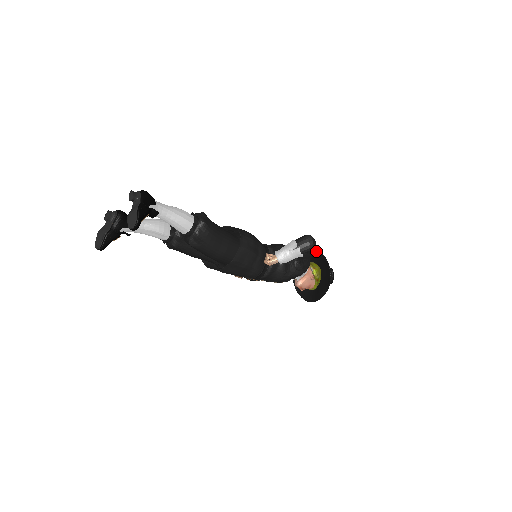
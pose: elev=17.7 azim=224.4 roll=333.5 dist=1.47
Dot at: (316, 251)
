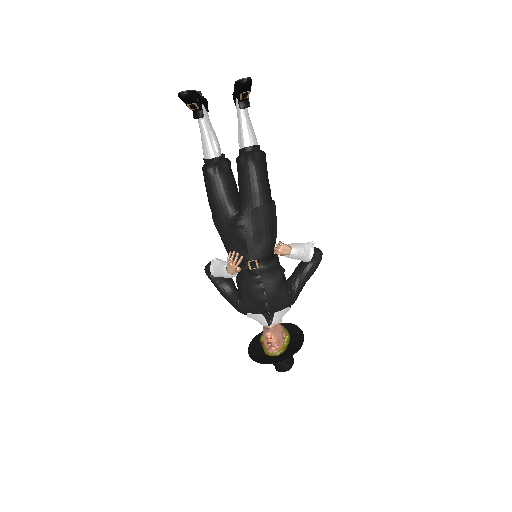
Dot at: (283, 324)
